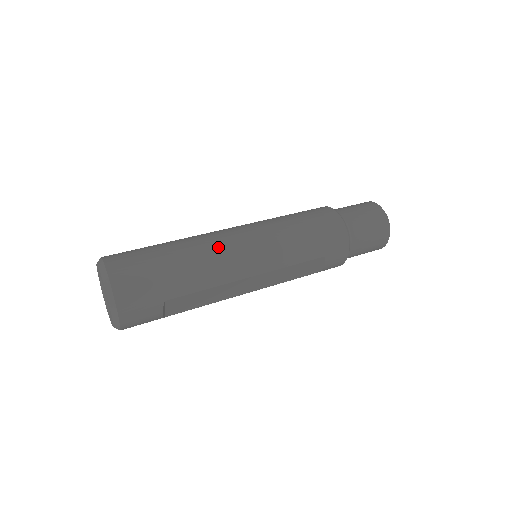
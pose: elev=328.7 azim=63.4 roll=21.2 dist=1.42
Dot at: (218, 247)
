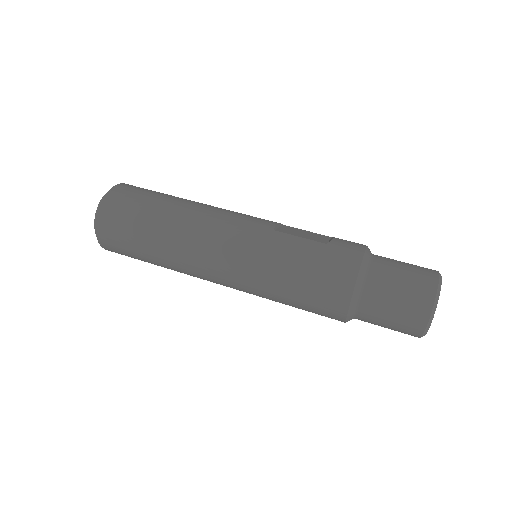
Dot at: (192, 254)
